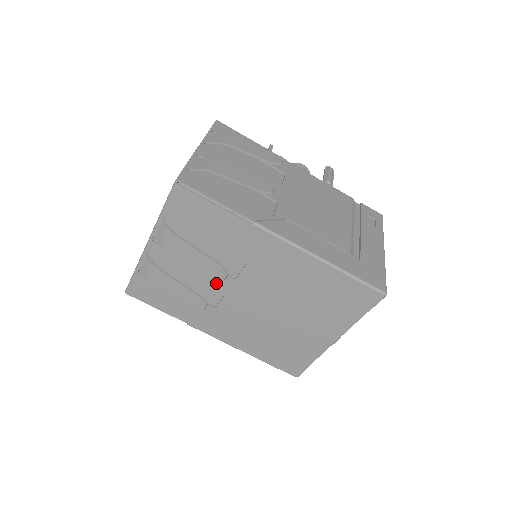
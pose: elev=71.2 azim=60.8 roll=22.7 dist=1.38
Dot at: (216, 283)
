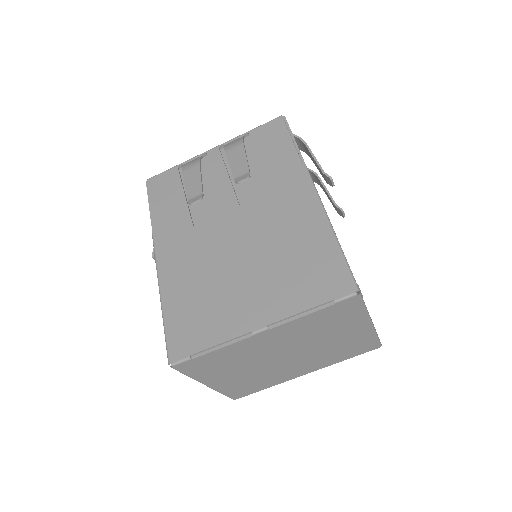
Dot at: (222, 203)
